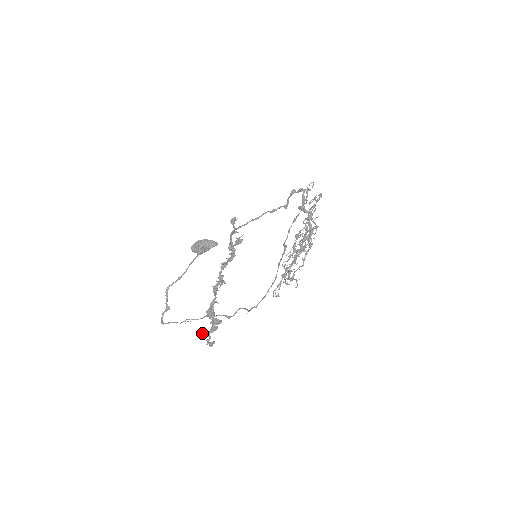
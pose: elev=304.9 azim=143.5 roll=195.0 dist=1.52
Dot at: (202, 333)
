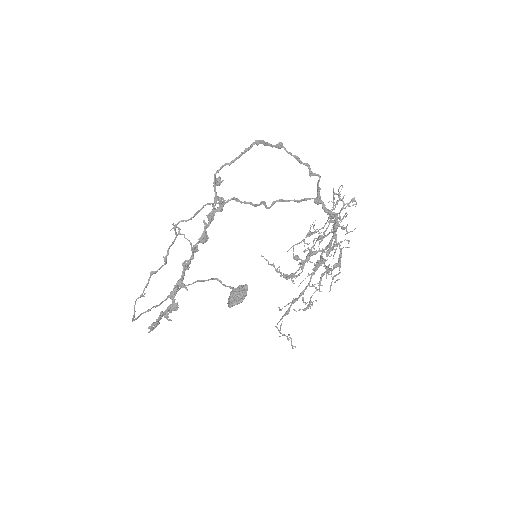
Dot at: occluded
